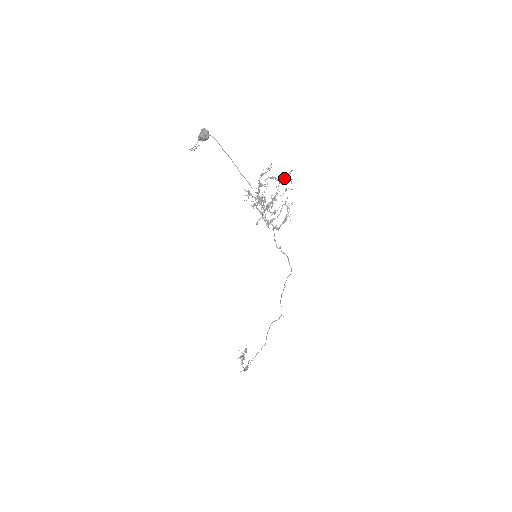
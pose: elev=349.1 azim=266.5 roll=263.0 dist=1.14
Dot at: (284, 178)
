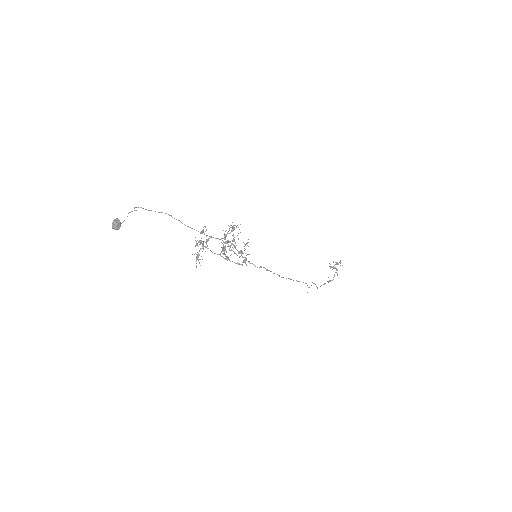
Dot at: (231, 231)
